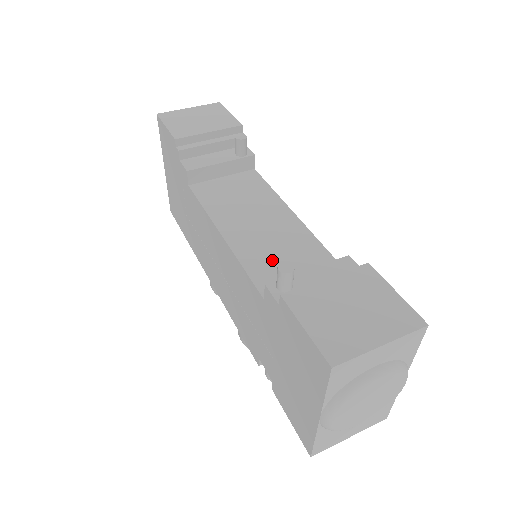
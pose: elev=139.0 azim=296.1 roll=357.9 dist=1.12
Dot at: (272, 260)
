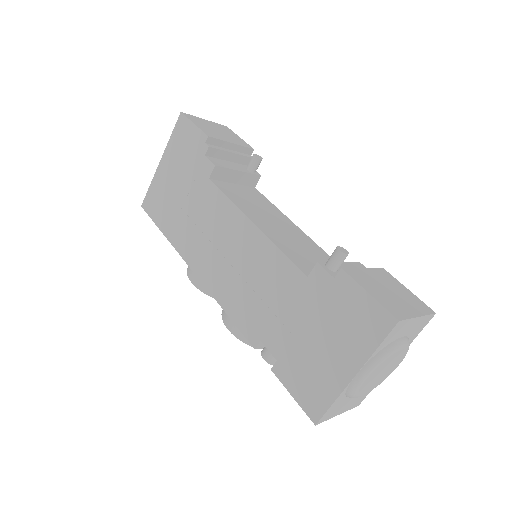
Dot at: (300, 253)
